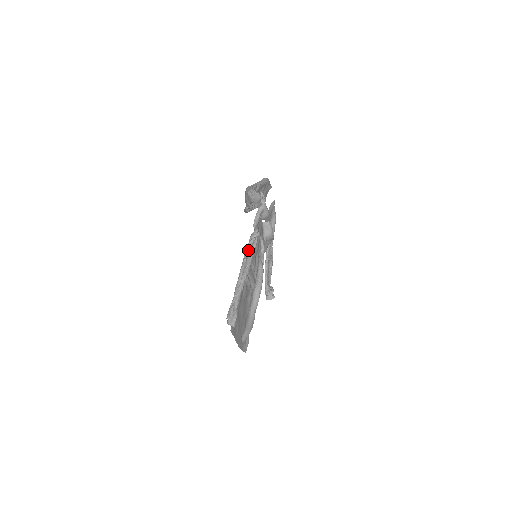
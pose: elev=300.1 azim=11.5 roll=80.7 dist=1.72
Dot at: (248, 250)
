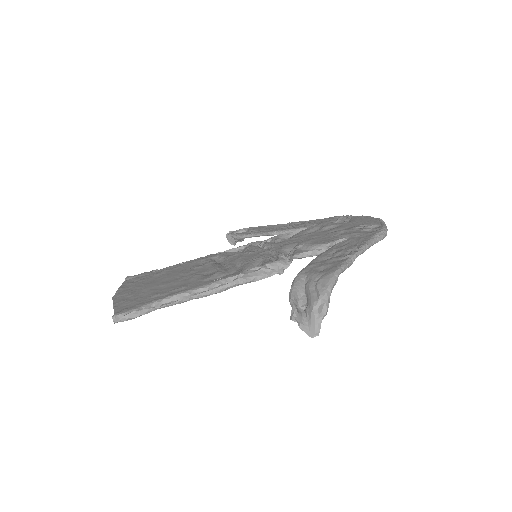
Dot at: (248, 271)
